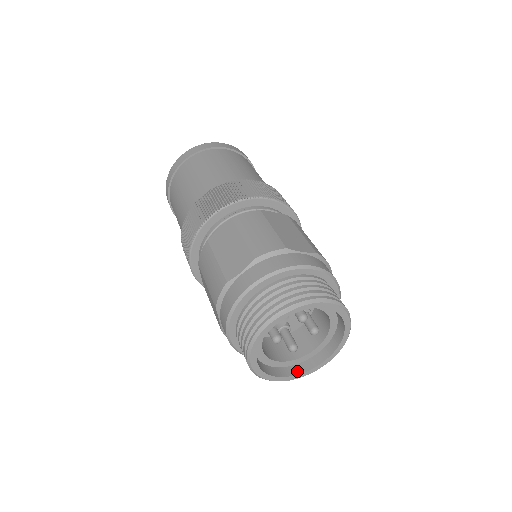
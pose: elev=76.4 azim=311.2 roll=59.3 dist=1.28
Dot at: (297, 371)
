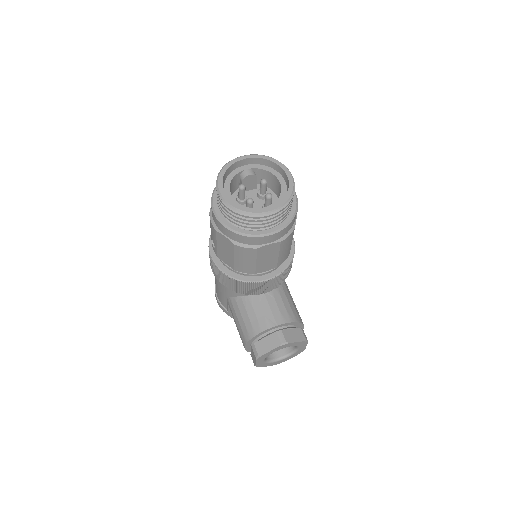
Dot at: (245, 209)
